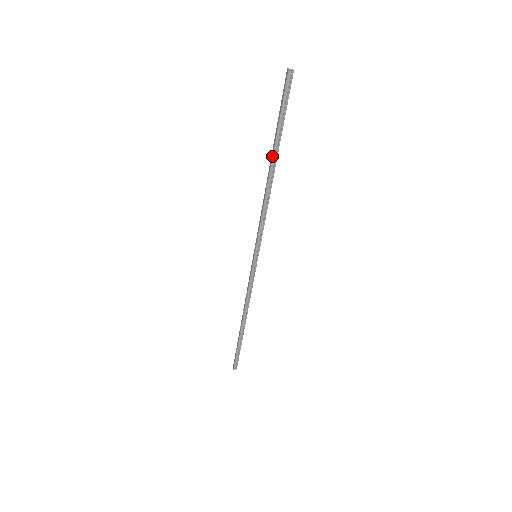
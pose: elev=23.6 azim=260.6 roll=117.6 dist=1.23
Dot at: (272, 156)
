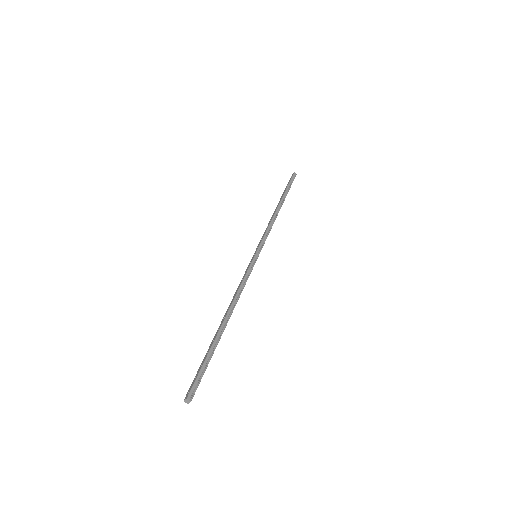
Dot at: (281, 199)
